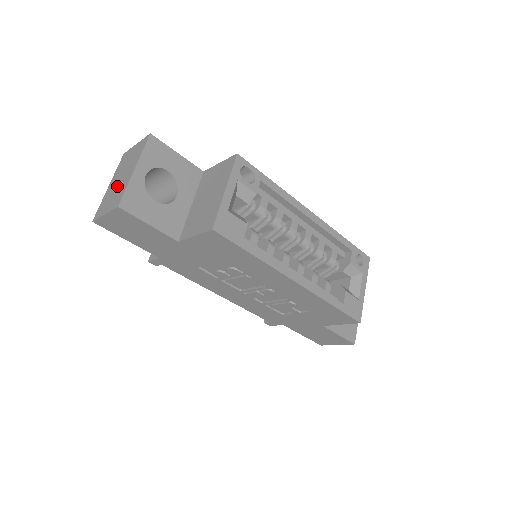
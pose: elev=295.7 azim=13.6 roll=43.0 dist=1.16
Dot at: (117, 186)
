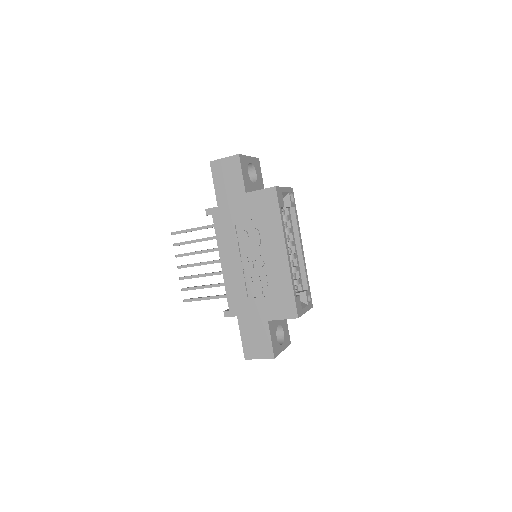
Dot at: occluded
